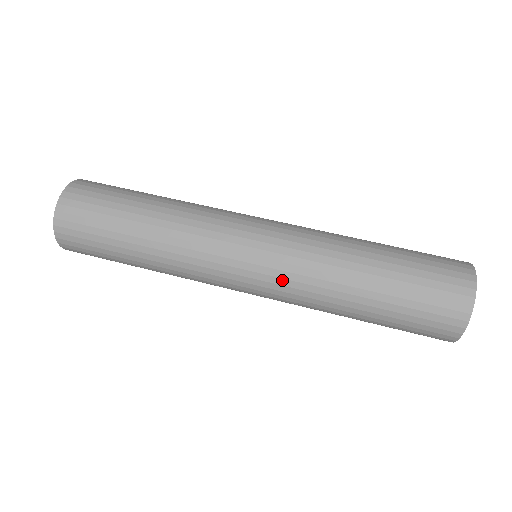
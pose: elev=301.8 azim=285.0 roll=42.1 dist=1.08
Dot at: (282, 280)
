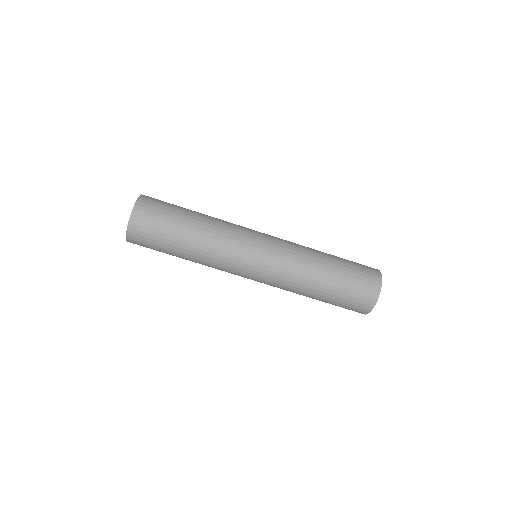
Dot at: occluded
